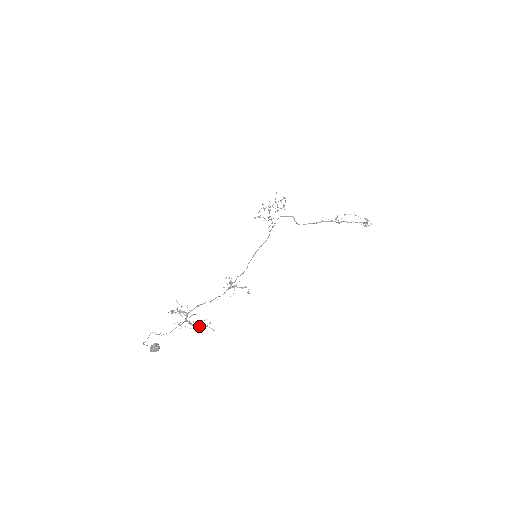
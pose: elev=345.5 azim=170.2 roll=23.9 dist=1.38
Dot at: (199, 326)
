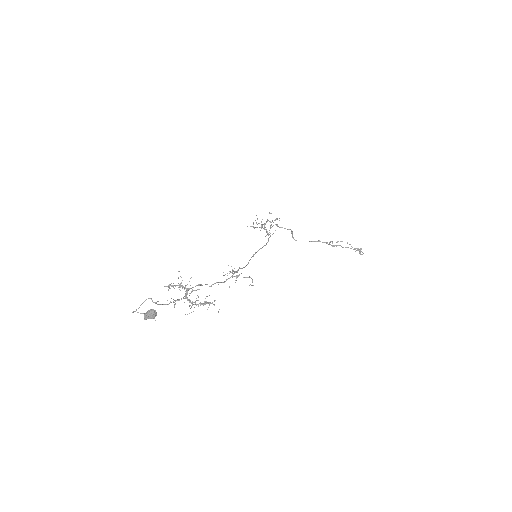
Dot at: (200, 304)
